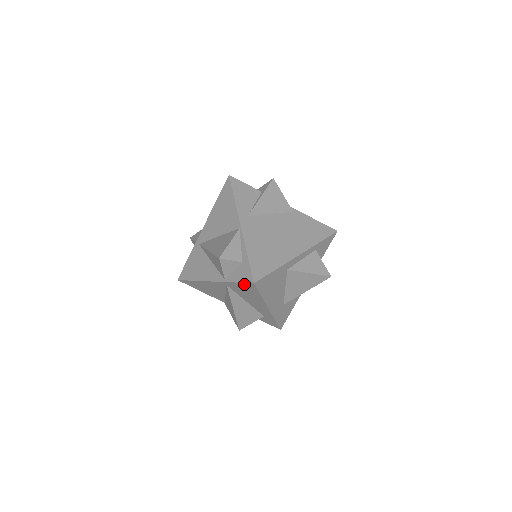
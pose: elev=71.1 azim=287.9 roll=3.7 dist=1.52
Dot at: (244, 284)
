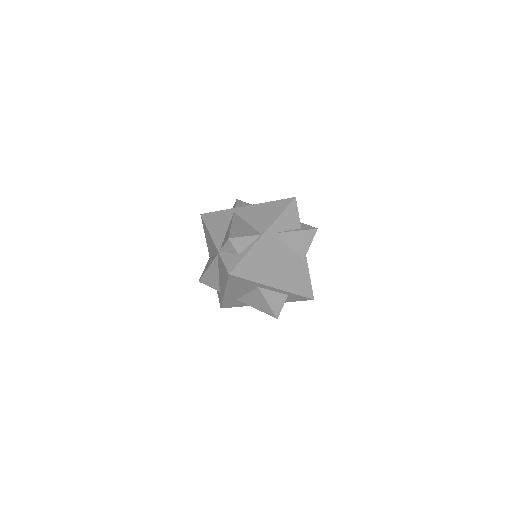
Dot at: (225, 267)
